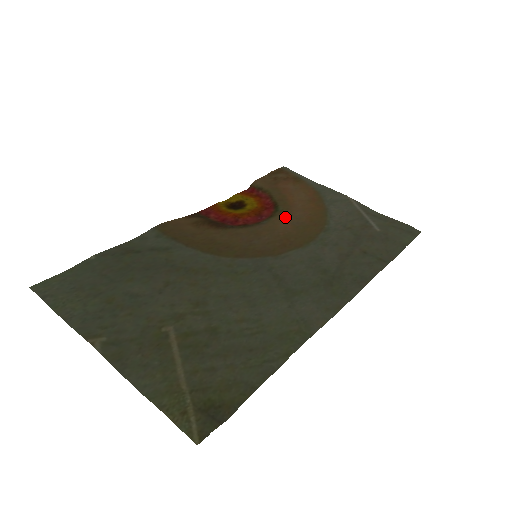
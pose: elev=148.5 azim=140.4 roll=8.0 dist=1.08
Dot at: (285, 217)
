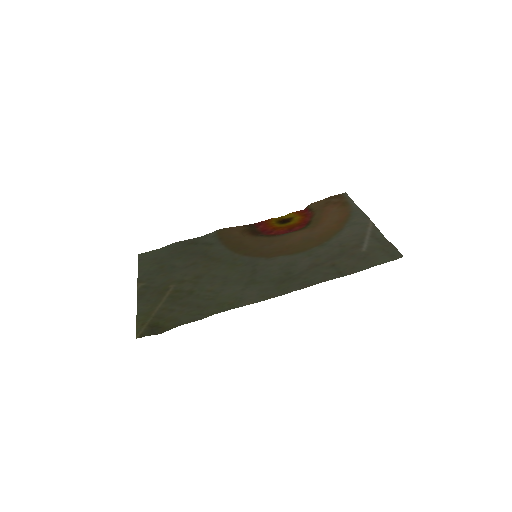
Dot at: (303, 232)
